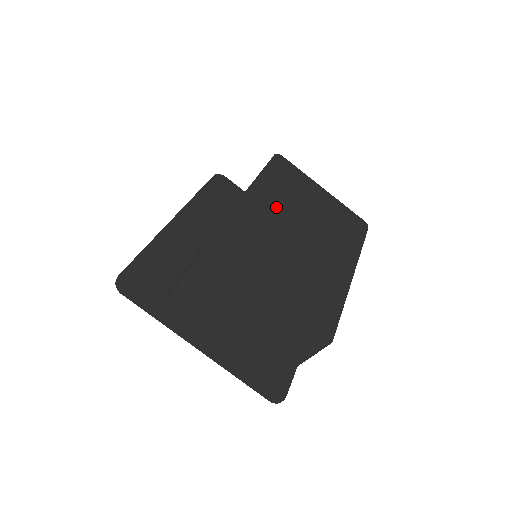
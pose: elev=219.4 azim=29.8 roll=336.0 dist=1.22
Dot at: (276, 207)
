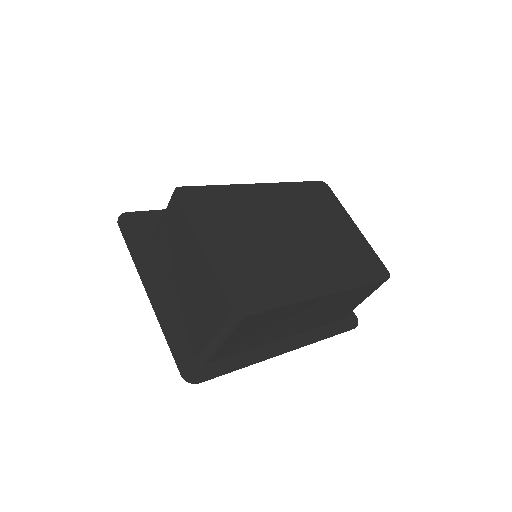
Dot at: (283, 207)
